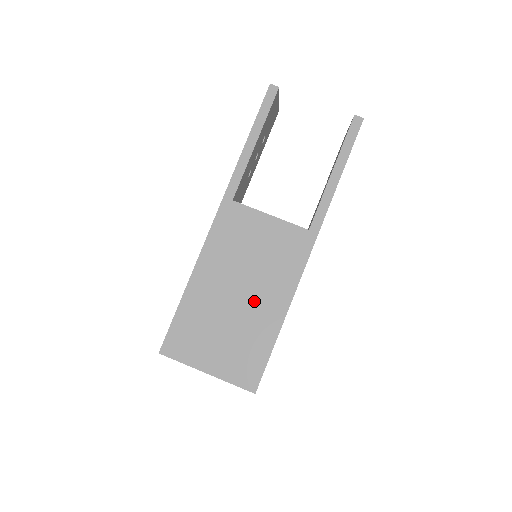
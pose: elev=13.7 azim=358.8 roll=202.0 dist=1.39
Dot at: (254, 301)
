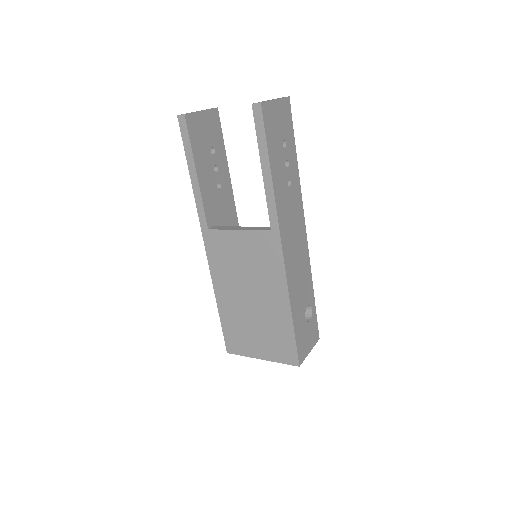
Dot at: (263, 301)
